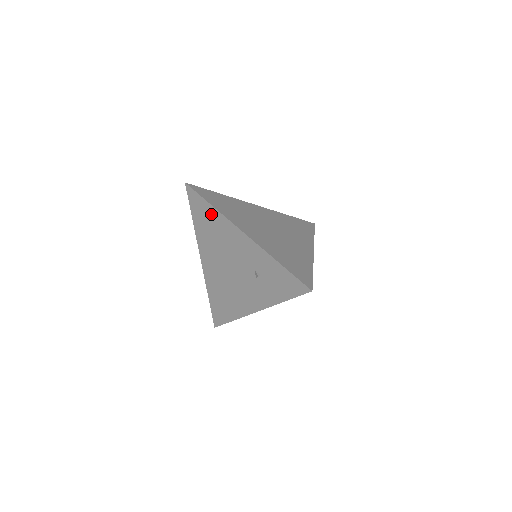
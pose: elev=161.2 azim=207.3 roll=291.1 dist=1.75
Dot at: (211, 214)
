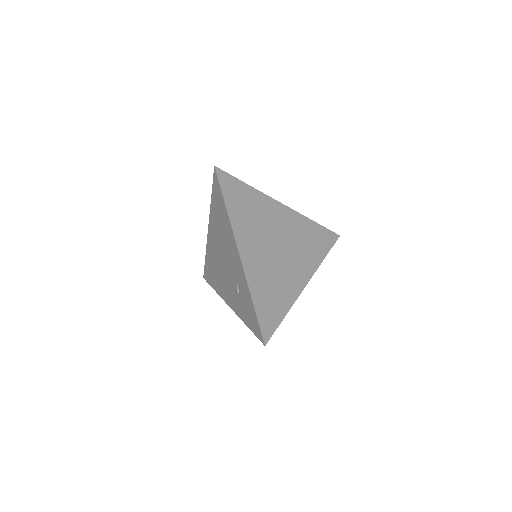
Dot at: (224, 212)
